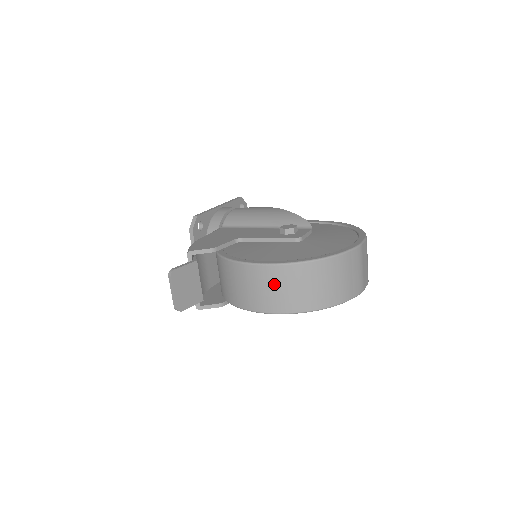
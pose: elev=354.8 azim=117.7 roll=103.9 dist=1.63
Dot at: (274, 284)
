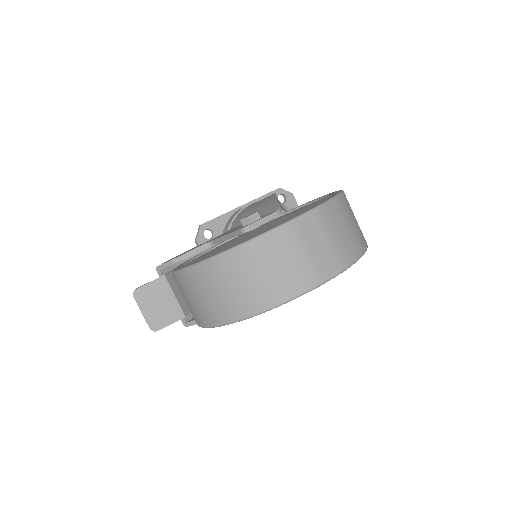
Dot at: (192, 292)
